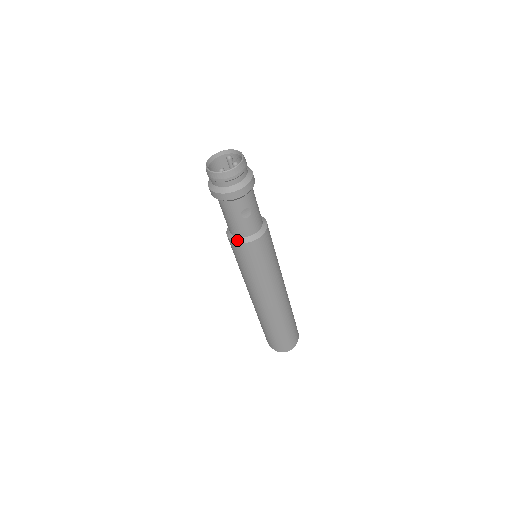
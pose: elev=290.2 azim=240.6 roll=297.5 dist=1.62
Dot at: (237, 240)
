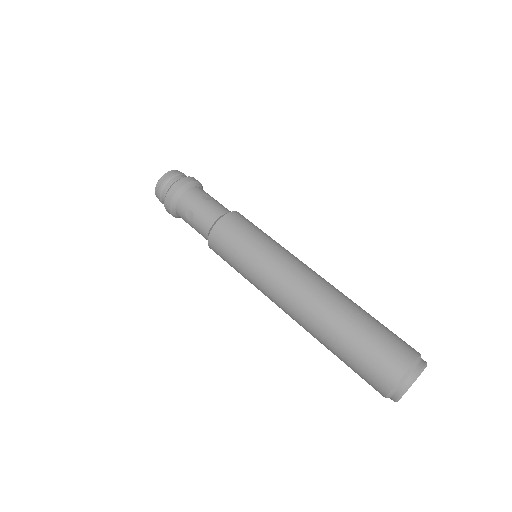
Dot at: (215, 222)
